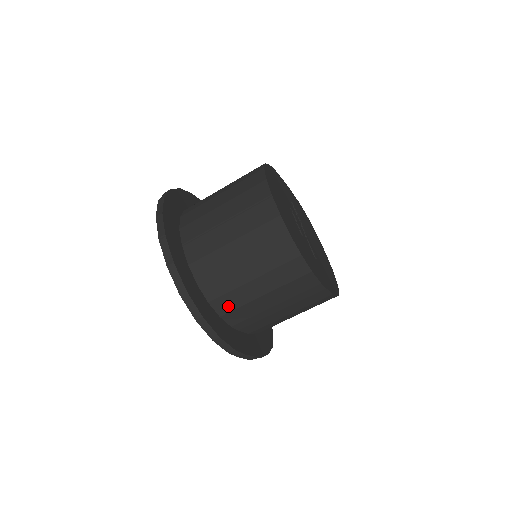
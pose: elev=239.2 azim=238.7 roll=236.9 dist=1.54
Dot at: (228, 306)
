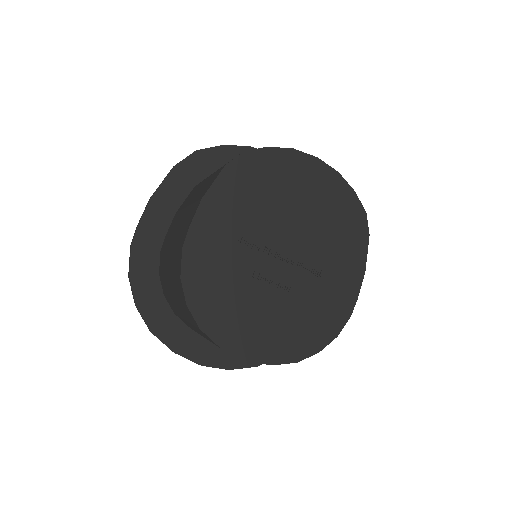
Dot at: occluded
